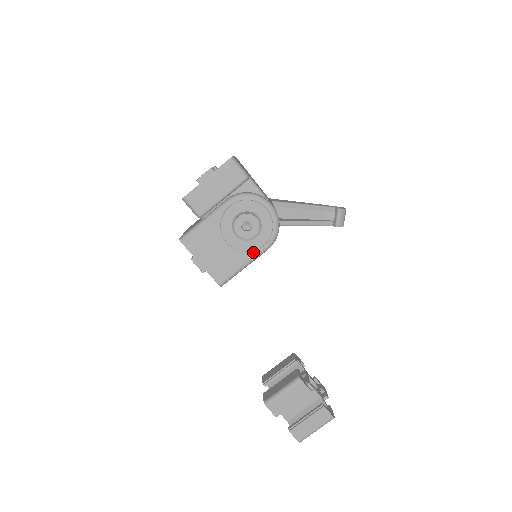
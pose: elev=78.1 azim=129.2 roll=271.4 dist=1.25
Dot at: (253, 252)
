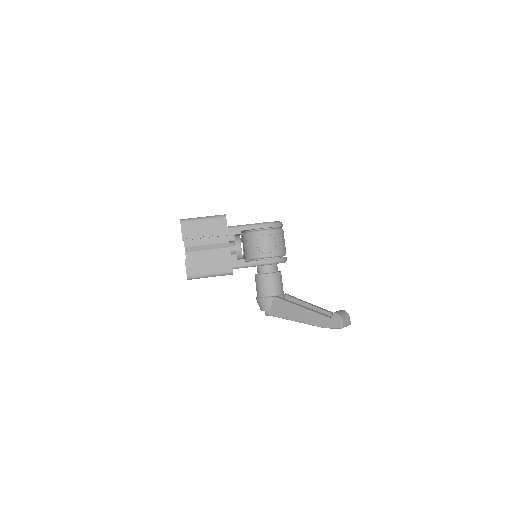
Dot at: (256, 224)
